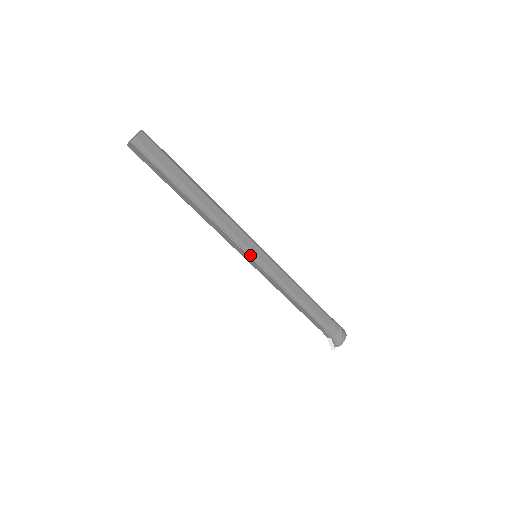
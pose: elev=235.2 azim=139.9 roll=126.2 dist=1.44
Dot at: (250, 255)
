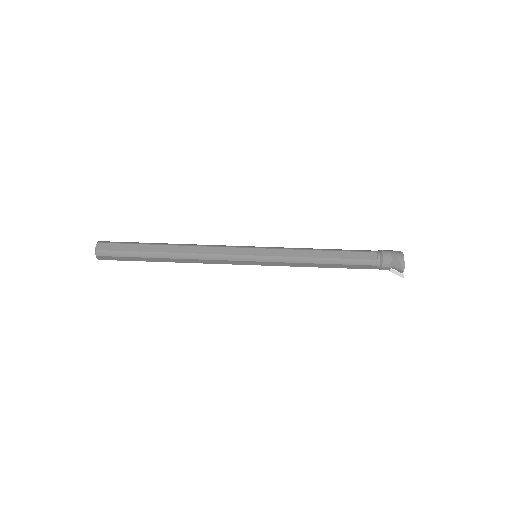
Dot at: (246, 259)
